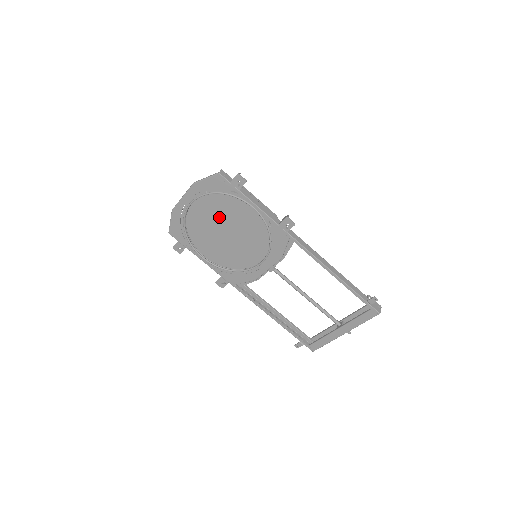
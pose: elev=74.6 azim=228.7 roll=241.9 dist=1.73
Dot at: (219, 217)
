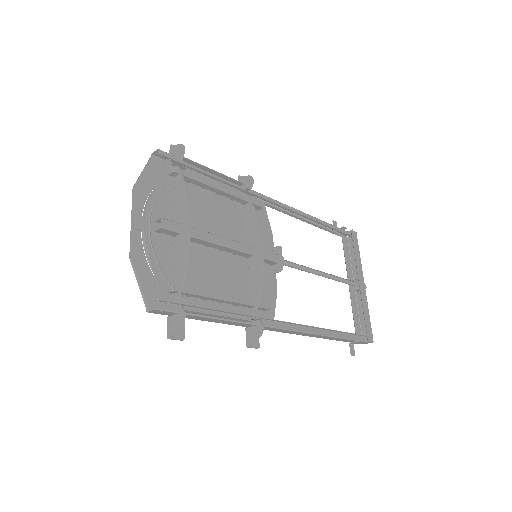
Dot at: (191, 251)
